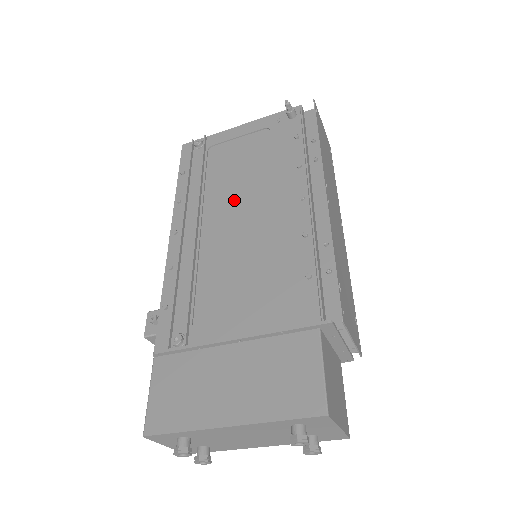
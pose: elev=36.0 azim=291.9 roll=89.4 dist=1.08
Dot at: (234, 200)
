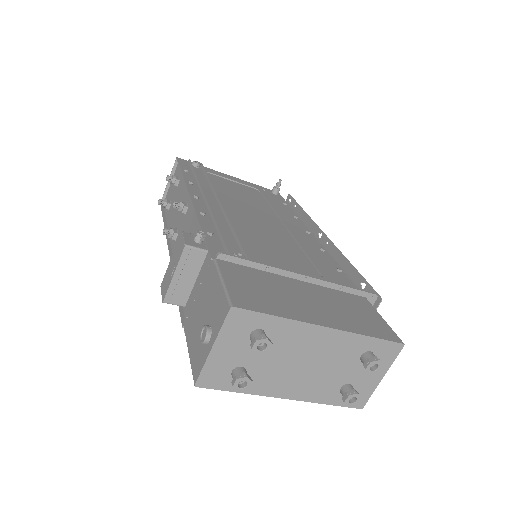
Dot at: (247, 208)
